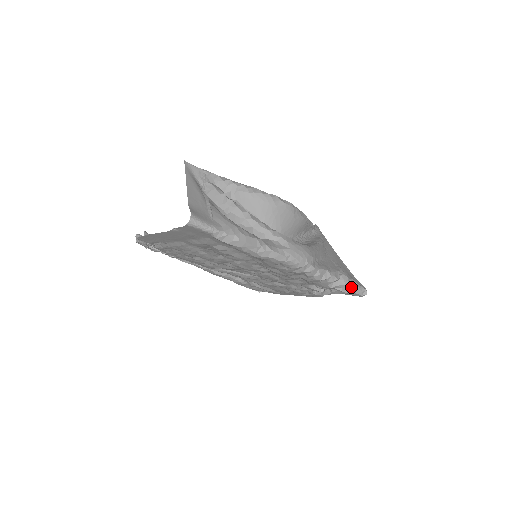
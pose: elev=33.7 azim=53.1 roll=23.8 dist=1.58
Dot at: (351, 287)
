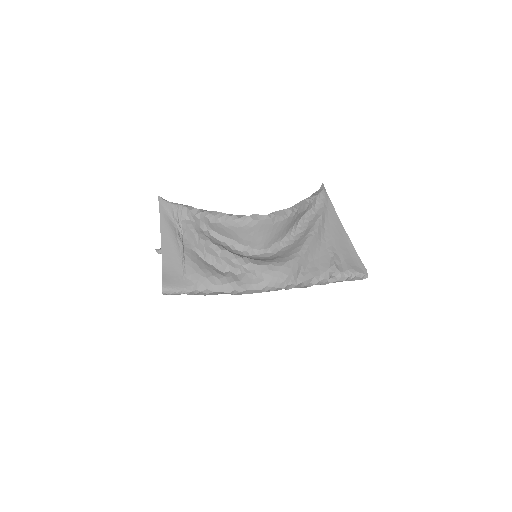
Dot at: (347, 279)
